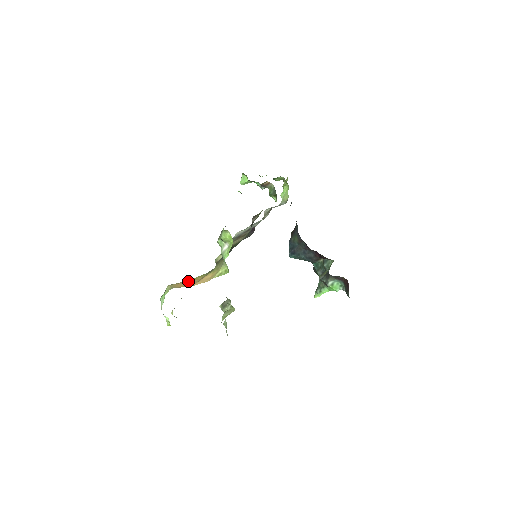
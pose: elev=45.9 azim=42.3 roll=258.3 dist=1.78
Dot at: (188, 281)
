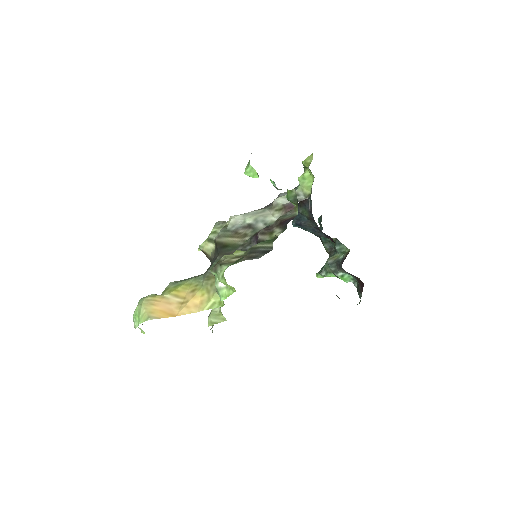
Dot at: (168, 297)
